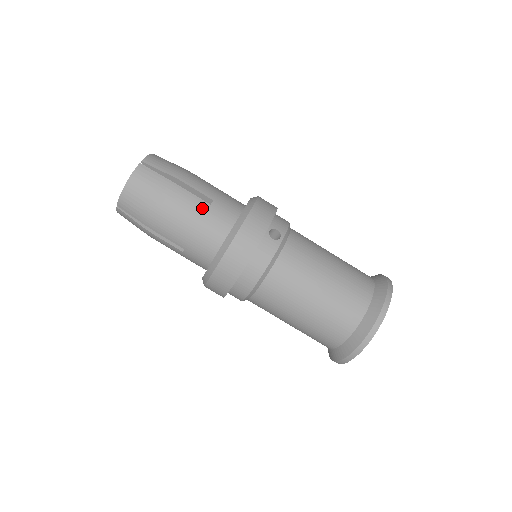
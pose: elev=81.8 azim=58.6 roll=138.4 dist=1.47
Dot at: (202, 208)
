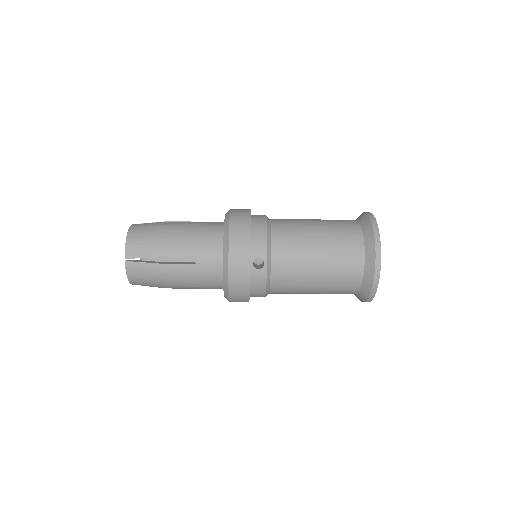
Dot at: (192, 271)
